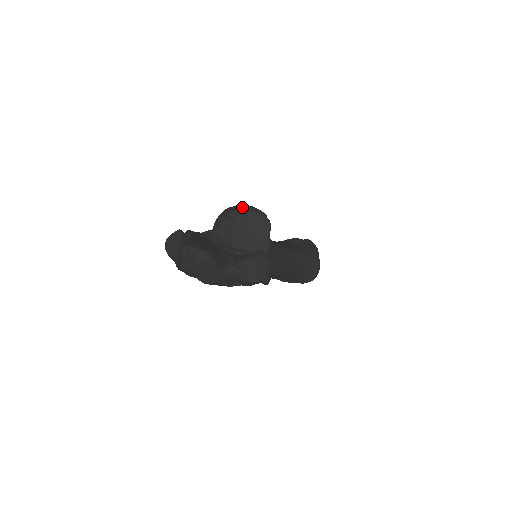
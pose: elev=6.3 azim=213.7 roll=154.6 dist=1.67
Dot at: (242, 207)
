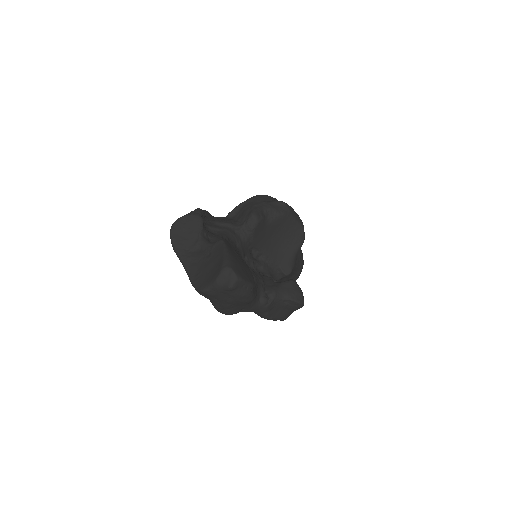
Dot at: (281, 205)
